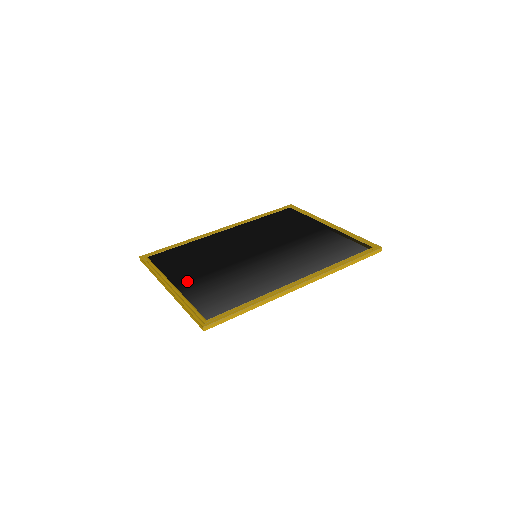
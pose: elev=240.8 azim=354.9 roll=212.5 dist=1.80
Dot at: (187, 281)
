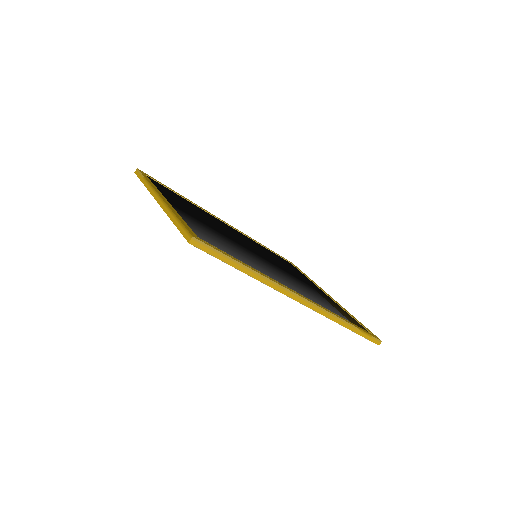
Dot at: (183, 210)
